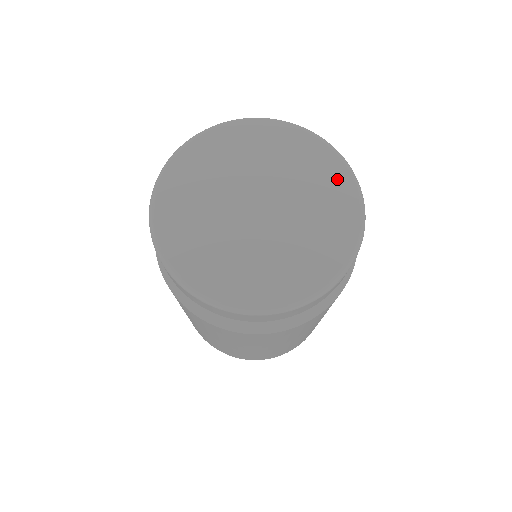
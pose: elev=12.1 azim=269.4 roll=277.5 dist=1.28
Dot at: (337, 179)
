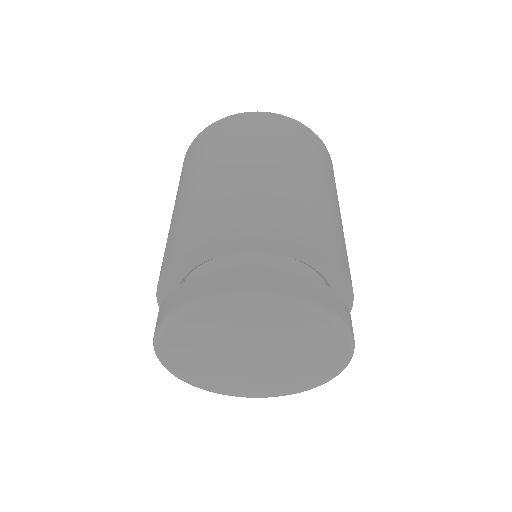
Dot at: (332, 342)
